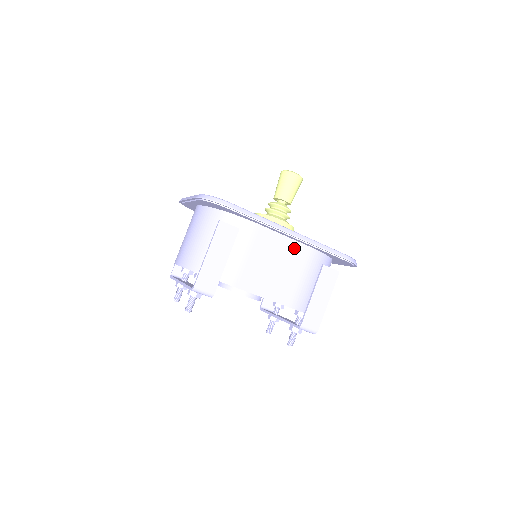
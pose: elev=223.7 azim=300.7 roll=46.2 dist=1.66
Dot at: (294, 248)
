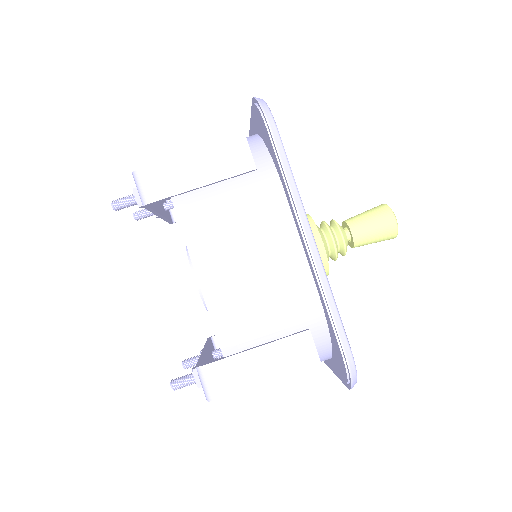
Dot at: (296, 267)
